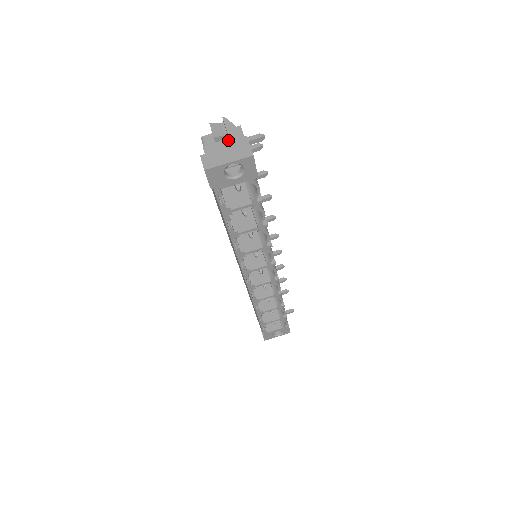
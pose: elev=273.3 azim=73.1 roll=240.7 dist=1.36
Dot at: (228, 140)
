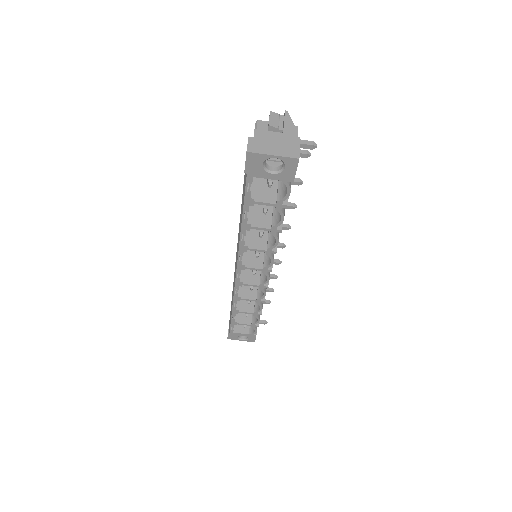
Dot at: (281, 134)
